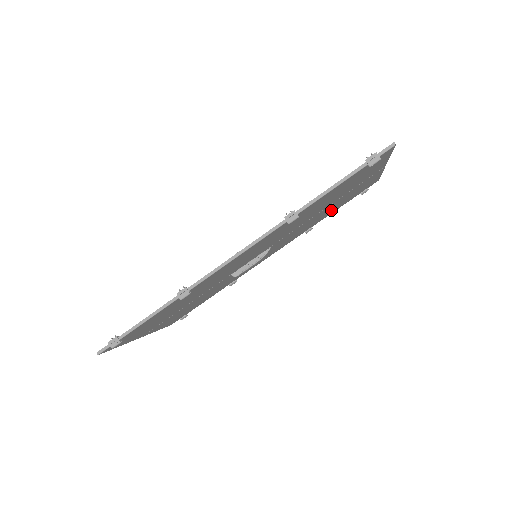
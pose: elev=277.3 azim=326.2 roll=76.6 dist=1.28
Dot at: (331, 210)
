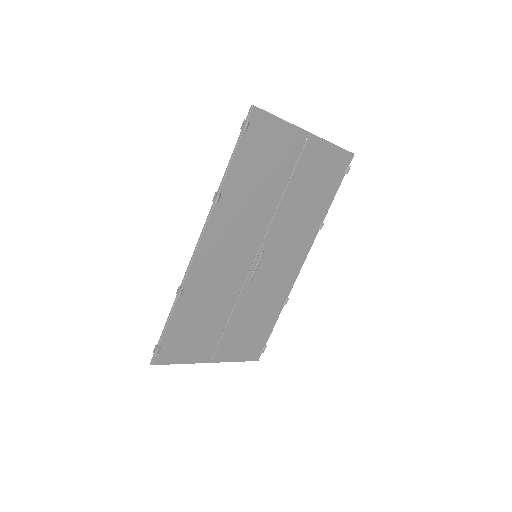
Dot at: (317, 197)
